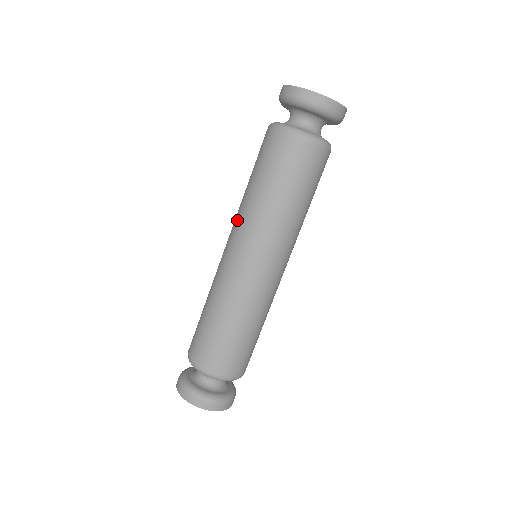
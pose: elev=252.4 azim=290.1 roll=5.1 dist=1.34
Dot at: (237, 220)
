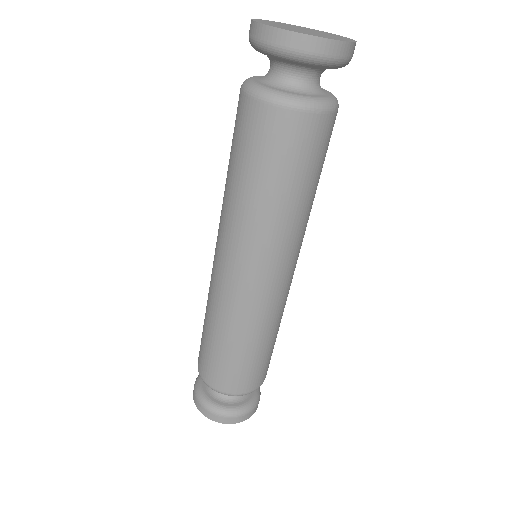
Dot at: (222, 224)
